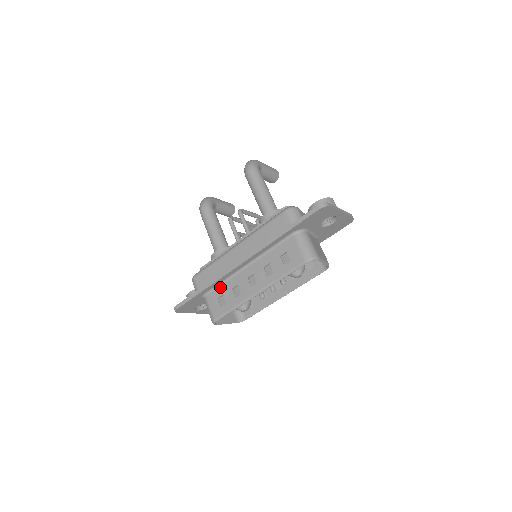
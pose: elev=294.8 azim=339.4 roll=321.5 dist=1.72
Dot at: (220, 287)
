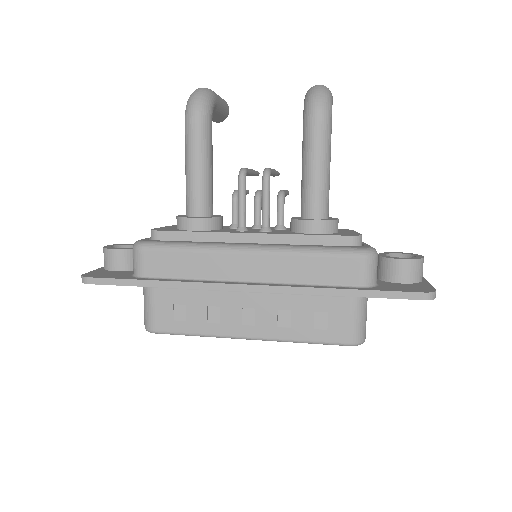
Dot at: (185, 291)
